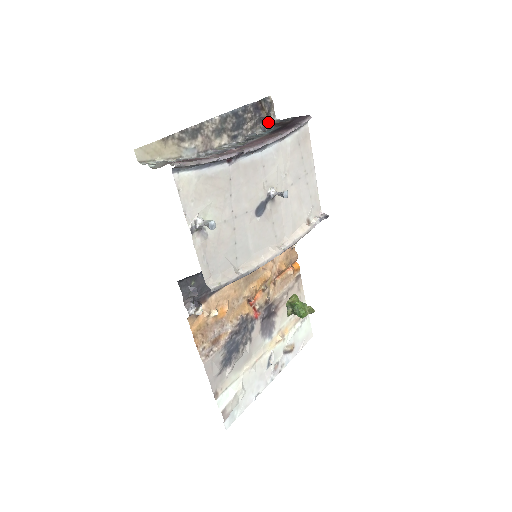
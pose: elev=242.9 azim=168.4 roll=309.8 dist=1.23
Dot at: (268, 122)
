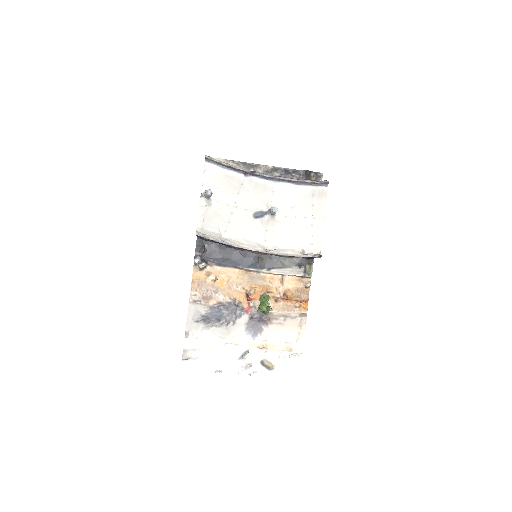
Dot at: occluded
